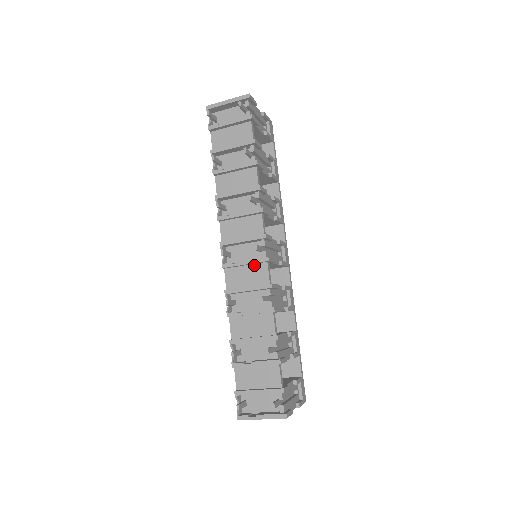
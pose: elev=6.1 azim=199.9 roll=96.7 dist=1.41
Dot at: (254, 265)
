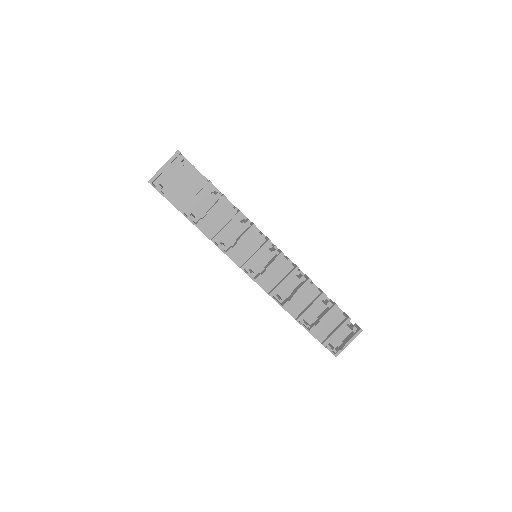
Dot at: (275, 264)
